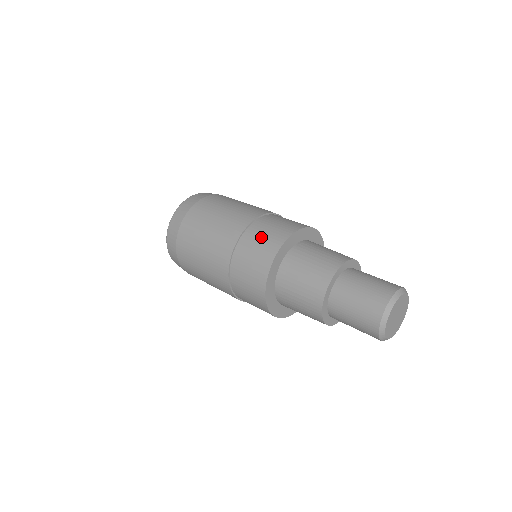
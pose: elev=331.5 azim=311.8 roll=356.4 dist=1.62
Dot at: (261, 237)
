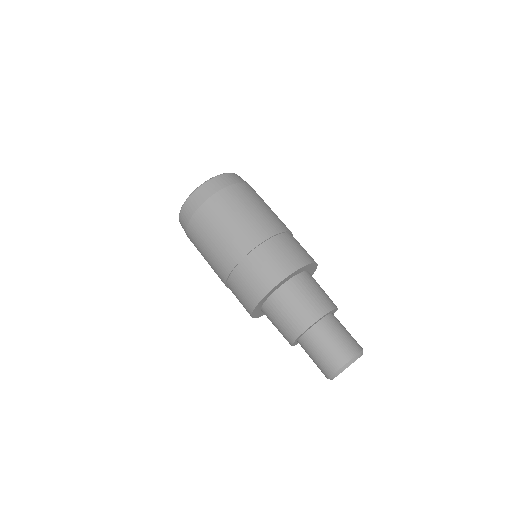
Dot at: (268, 262)
